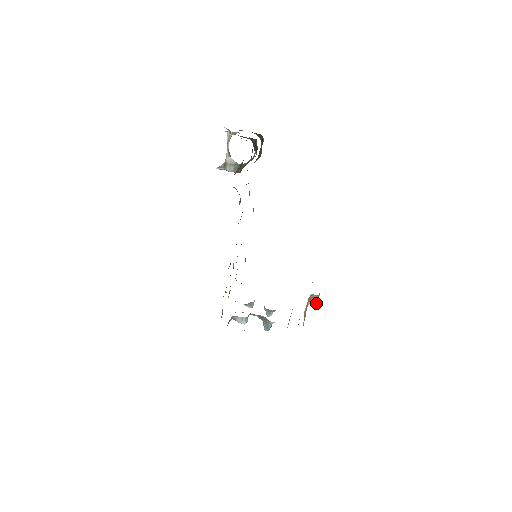
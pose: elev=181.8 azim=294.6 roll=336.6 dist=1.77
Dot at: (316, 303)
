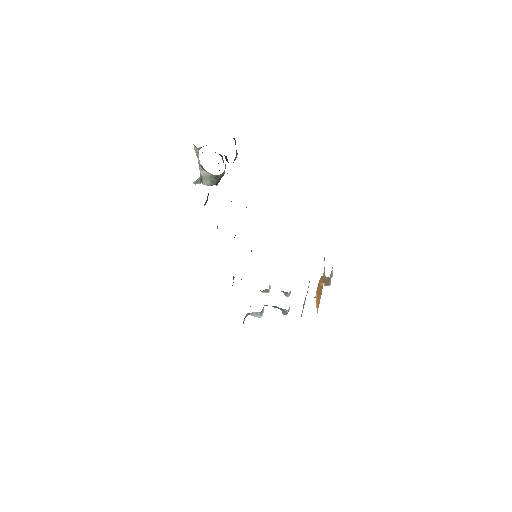
Dot at: (328, 283)
